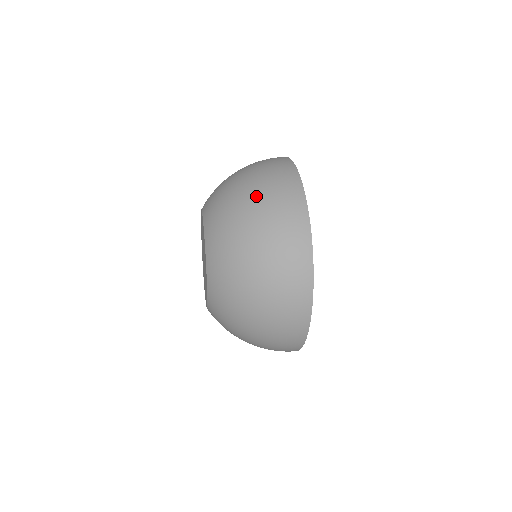
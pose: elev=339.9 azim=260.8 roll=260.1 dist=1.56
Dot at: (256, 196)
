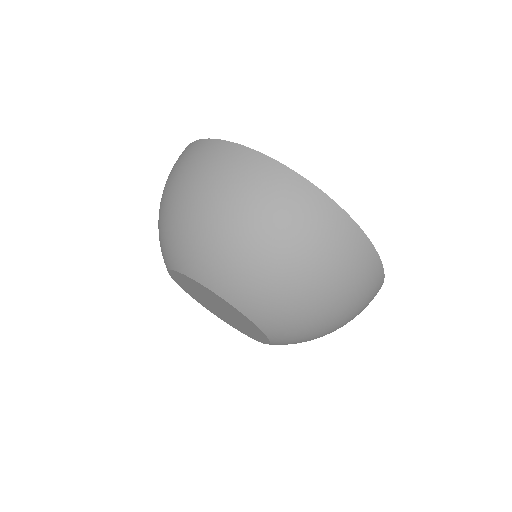
Dot at: (287, 245)
